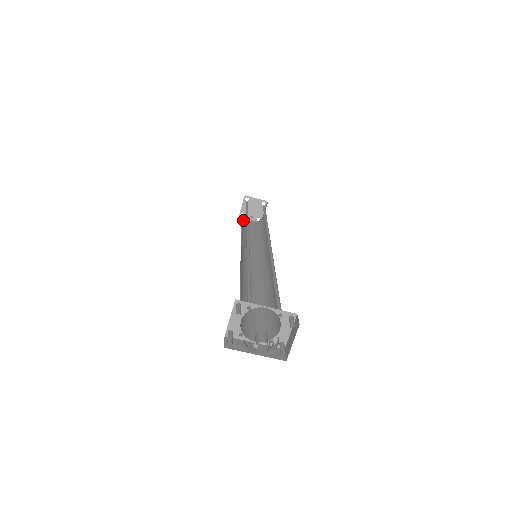
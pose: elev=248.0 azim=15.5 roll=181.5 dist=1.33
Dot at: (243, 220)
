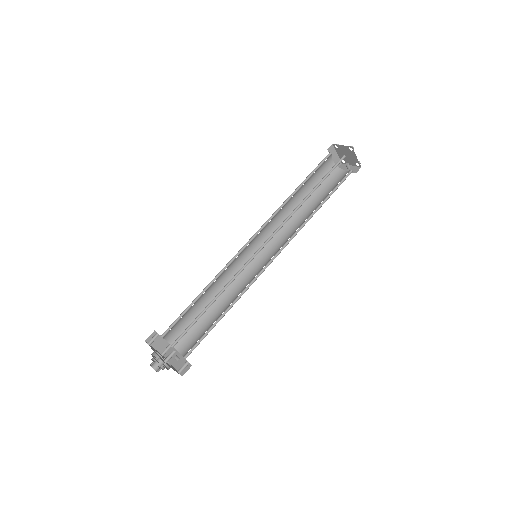
Dot at: (330, 175)
